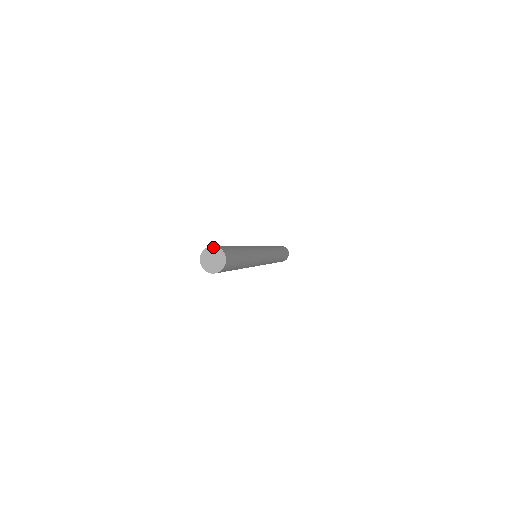
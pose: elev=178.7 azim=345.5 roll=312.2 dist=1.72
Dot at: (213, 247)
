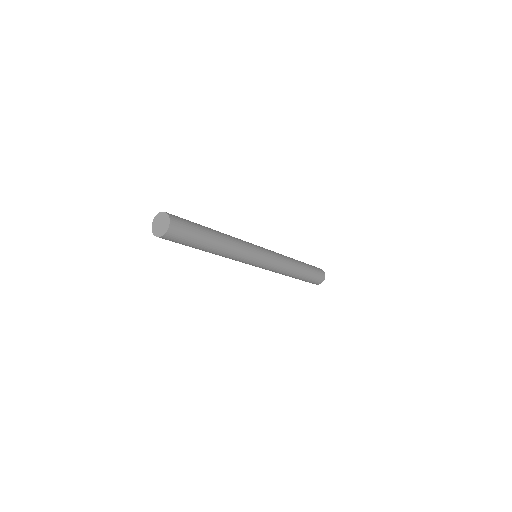
Dot at: (159, 214)
